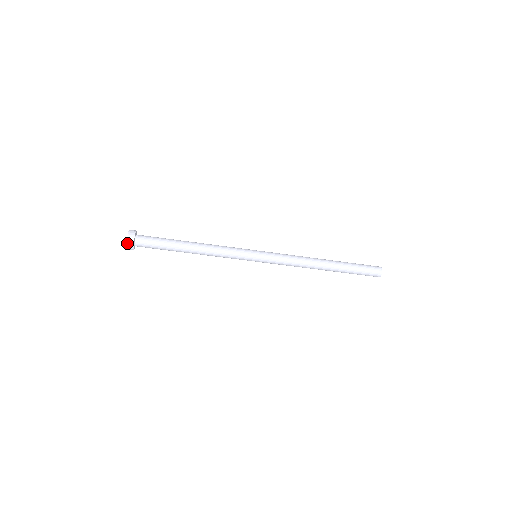
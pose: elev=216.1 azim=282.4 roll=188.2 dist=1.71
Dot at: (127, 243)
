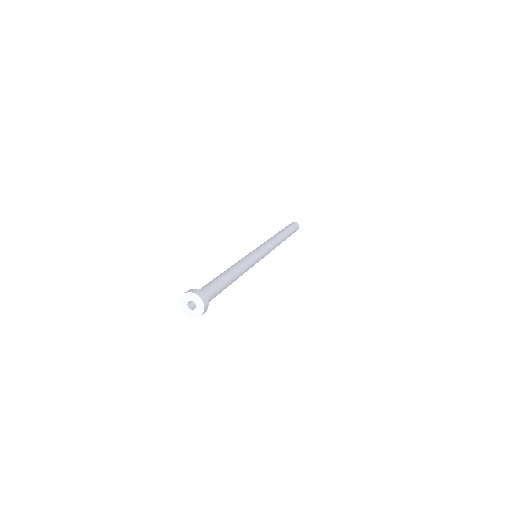
Dot at: (188, 316)
